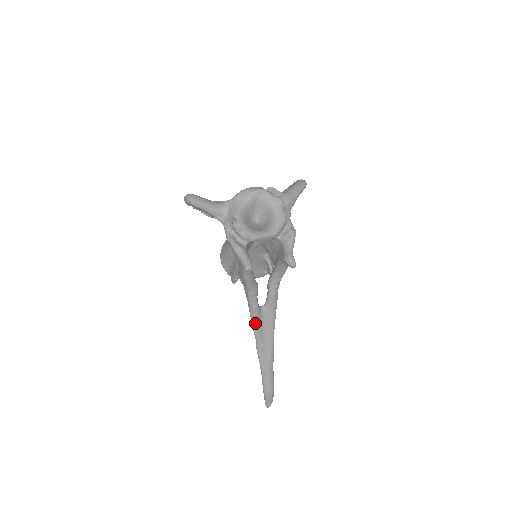
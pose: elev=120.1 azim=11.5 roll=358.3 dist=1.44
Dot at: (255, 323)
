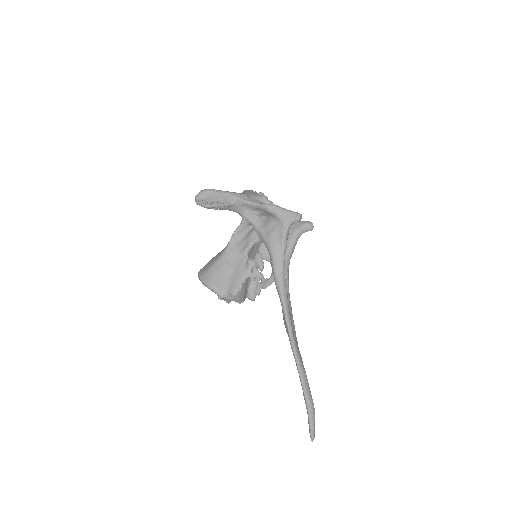
Dot at: (287, 307)
